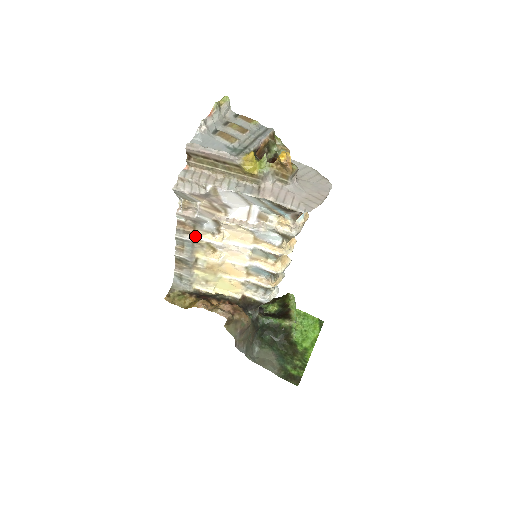
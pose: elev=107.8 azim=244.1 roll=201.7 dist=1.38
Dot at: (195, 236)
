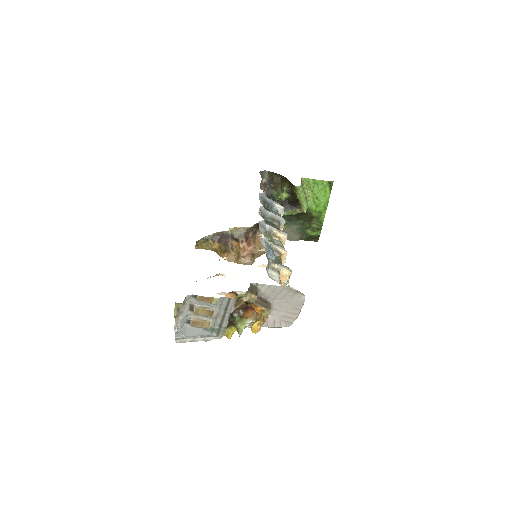
Dot at: occluded
